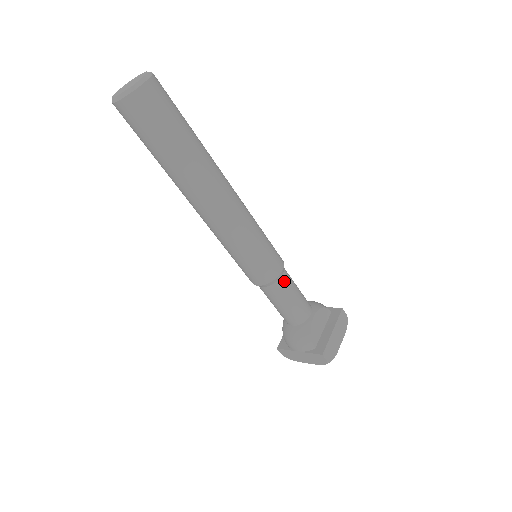
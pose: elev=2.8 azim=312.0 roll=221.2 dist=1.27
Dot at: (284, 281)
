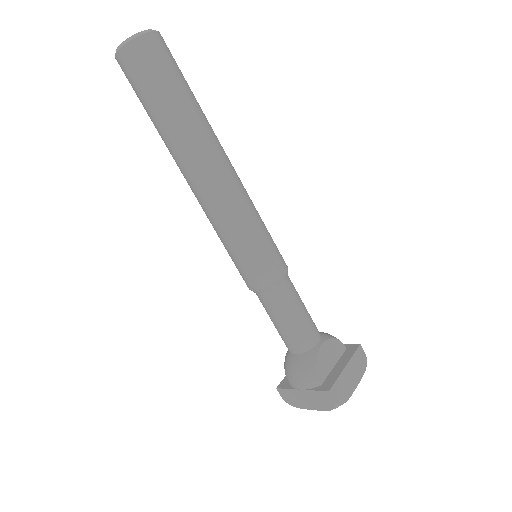
Dot at: (286, 289)
